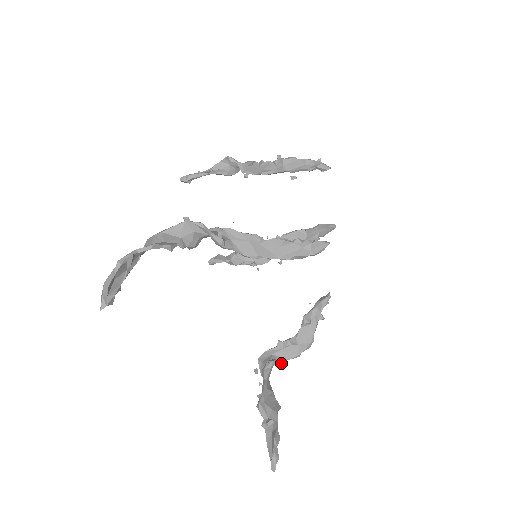
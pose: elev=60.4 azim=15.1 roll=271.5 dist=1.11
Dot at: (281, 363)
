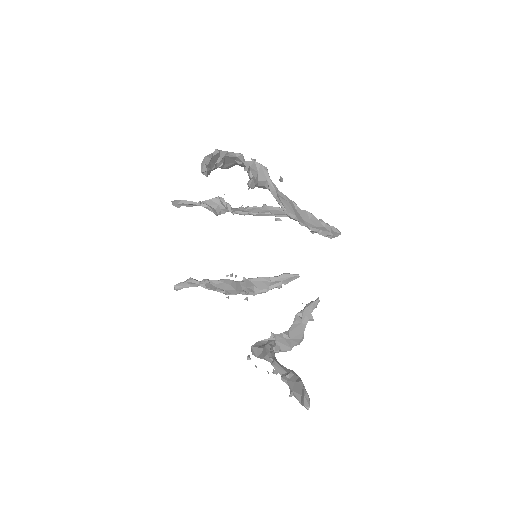
Dot at: (279, 347)
